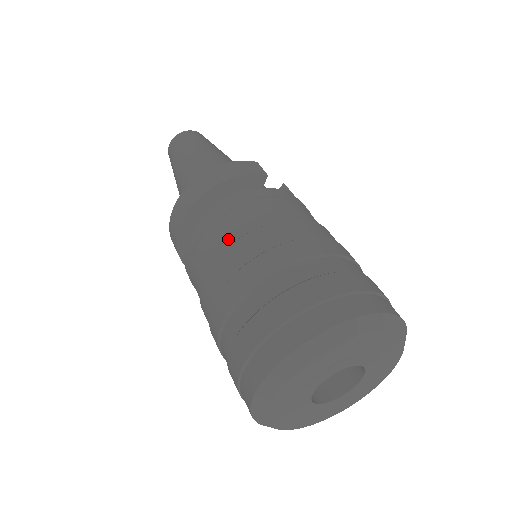
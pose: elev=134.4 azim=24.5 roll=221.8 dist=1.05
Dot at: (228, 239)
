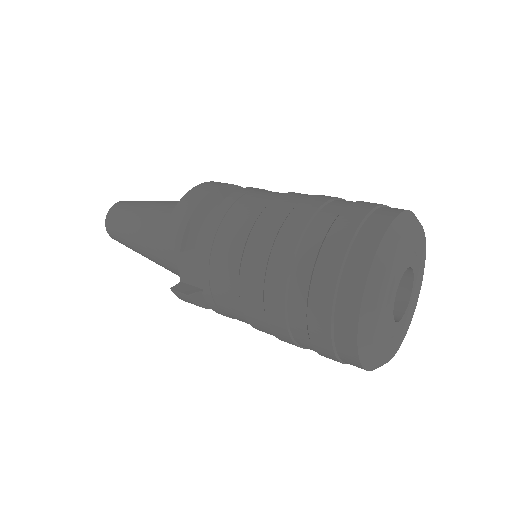
Dot at: (277, 194)
